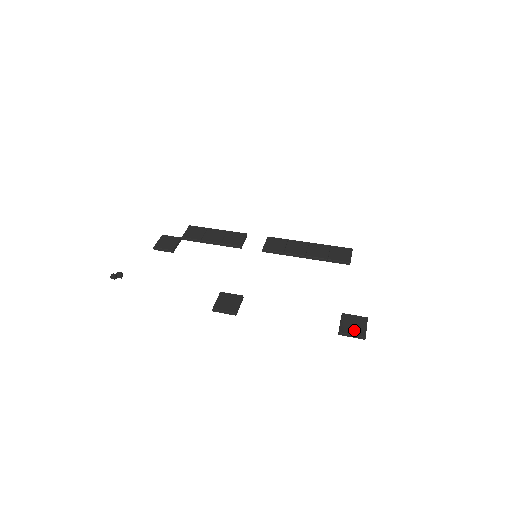
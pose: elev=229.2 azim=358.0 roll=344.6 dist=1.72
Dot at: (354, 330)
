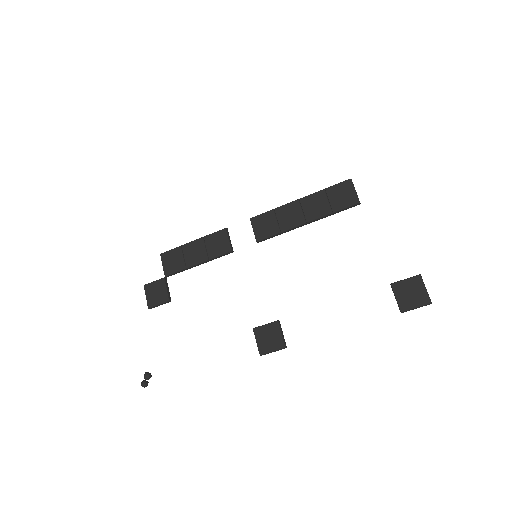
Dot at: (415, 301)
